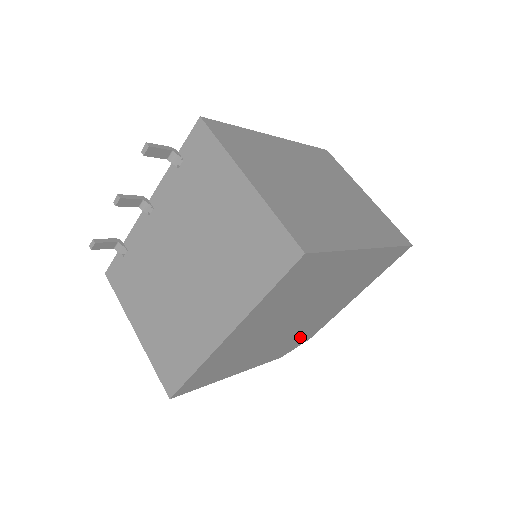
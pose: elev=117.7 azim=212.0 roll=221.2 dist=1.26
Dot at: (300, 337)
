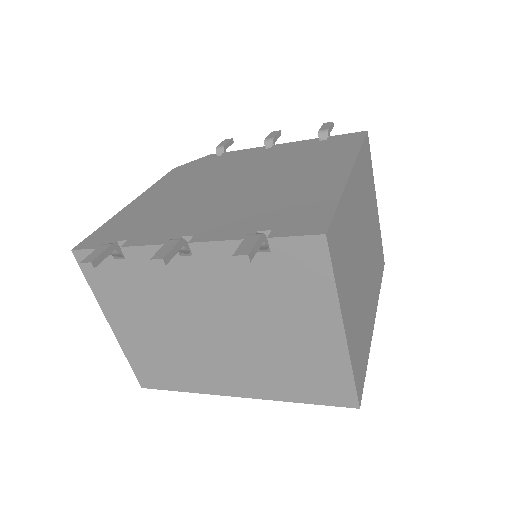
Dot at: occluded
